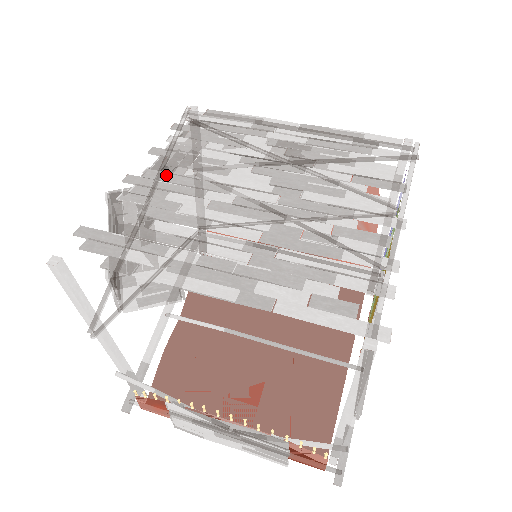
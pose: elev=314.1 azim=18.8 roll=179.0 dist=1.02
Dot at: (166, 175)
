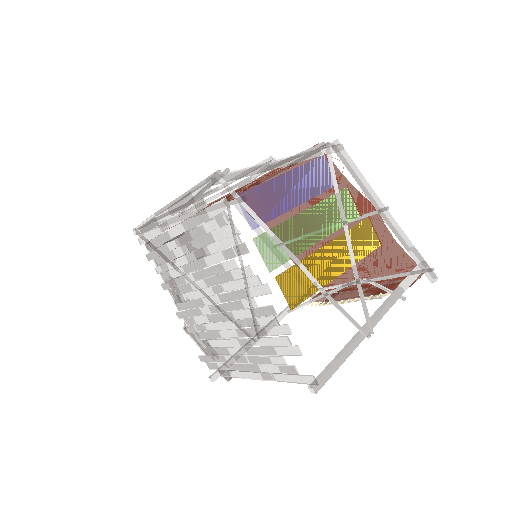
Dot at: (182, 306)
